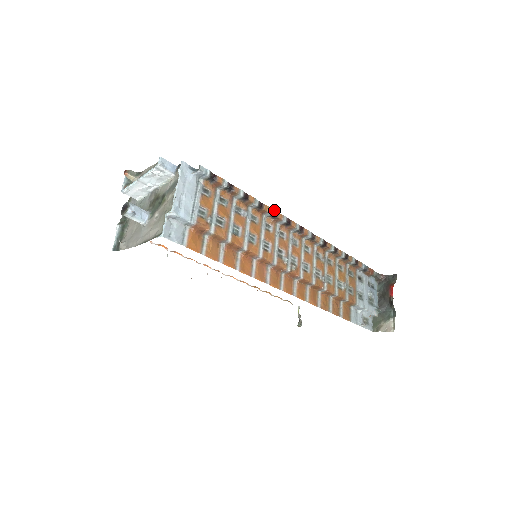
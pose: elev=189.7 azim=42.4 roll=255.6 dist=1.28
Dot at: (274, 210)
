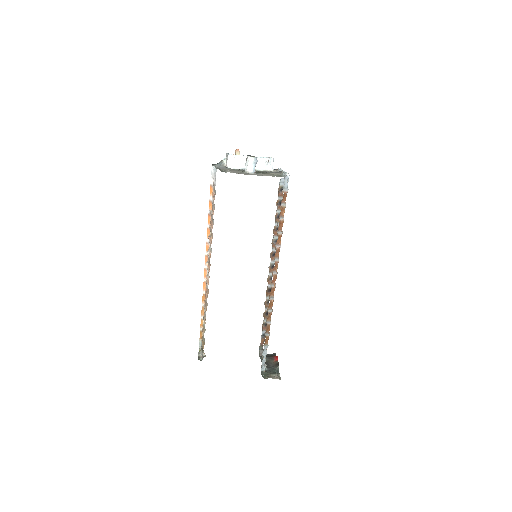
Dot at: (277, 239)
